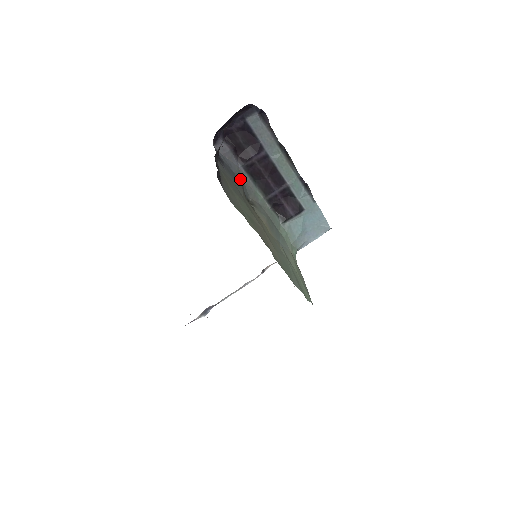
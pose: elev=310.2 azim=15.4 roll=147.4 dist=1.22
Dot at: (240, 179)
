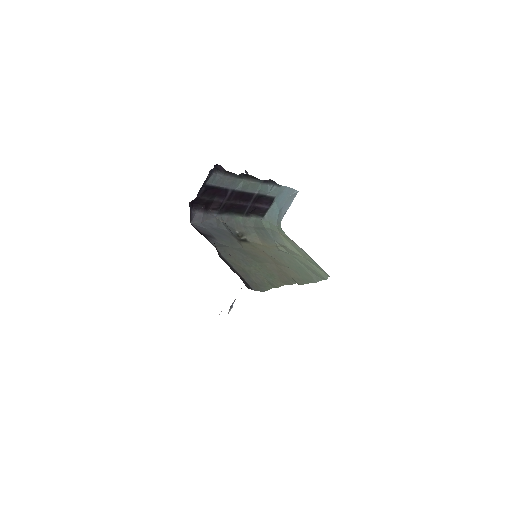
Dot at: (224, 228)
